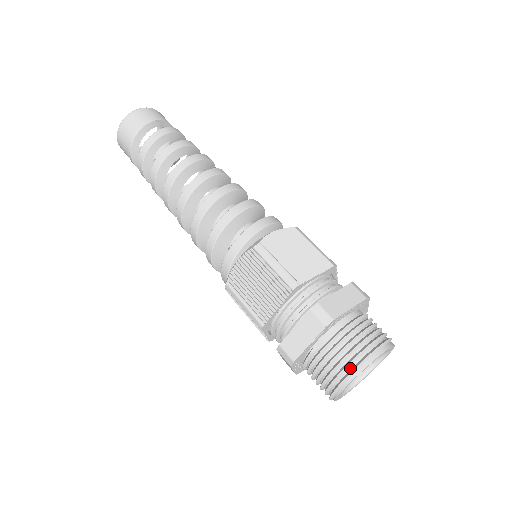
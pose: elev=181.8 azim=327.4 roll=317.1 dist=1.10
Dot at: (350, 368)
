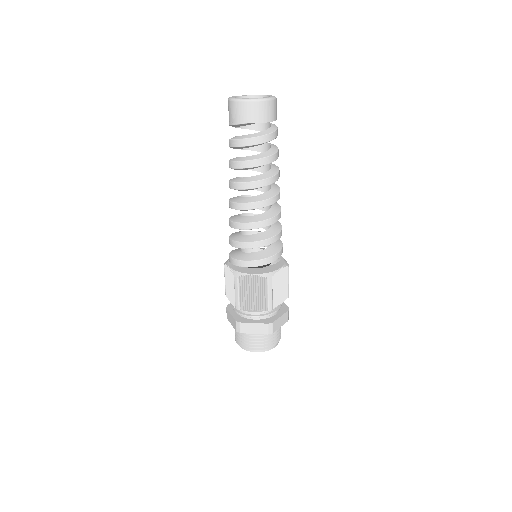
Dot at: (240, 343)
